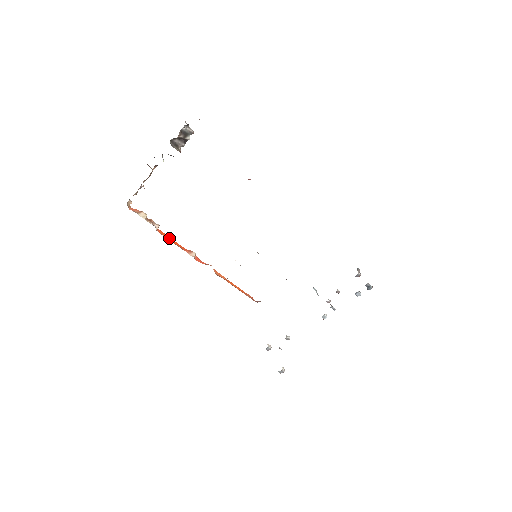
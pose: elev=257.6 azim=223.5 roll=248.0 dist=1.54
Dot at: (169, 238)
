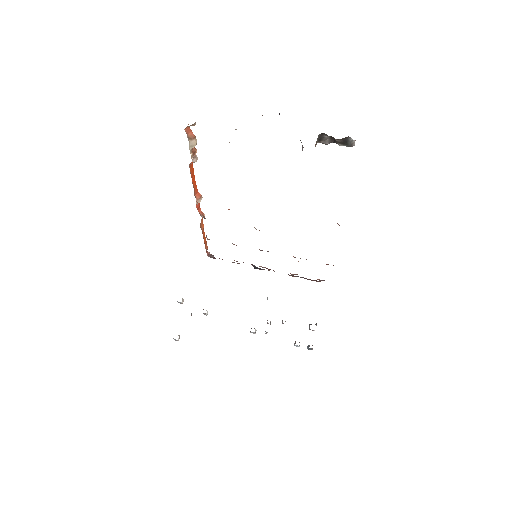
Dot at: (193, 174)
